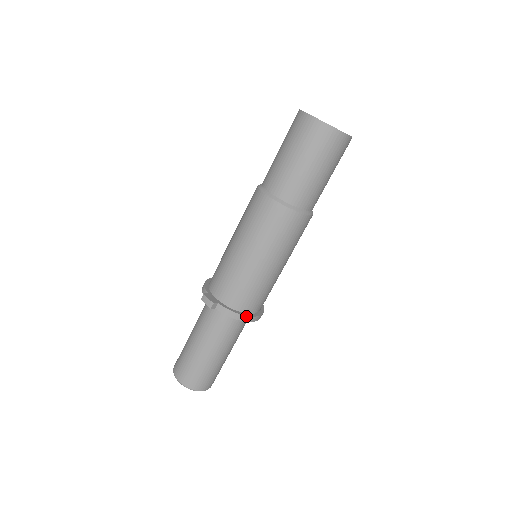
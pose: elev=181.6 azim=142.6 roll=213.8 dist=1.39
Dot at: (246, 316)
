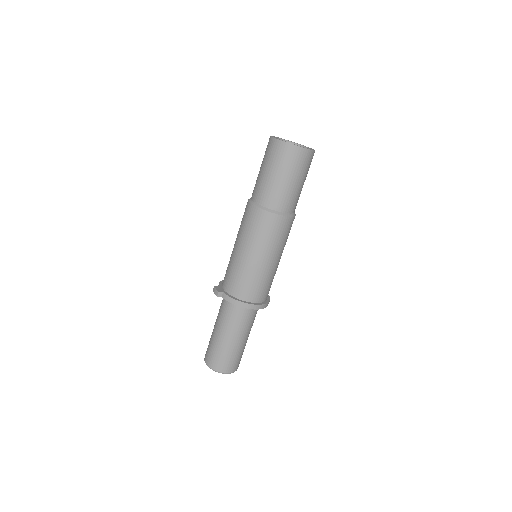
Dot at: (244, 303)
